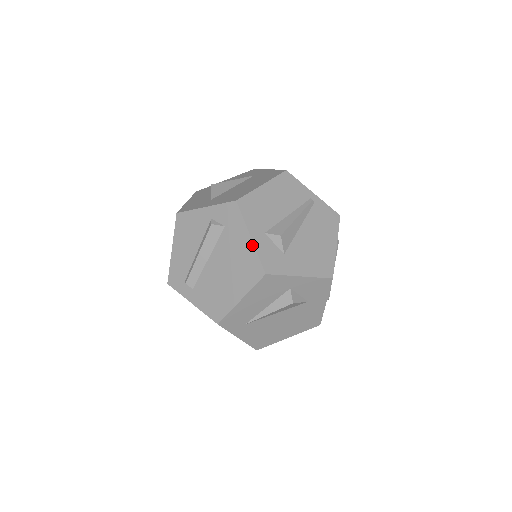
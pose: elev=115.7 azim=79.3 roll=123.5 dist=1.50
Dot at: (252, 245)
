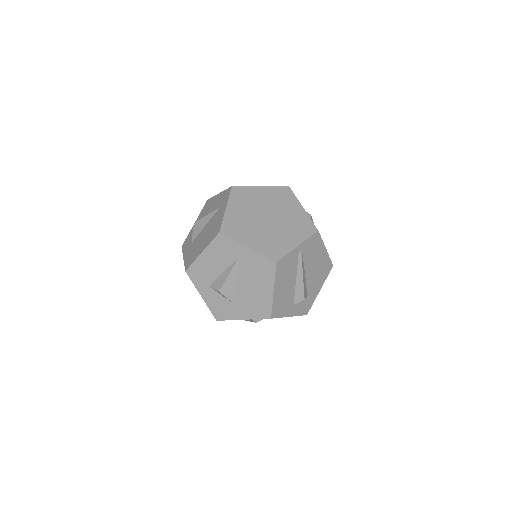
Dot at: occluded
